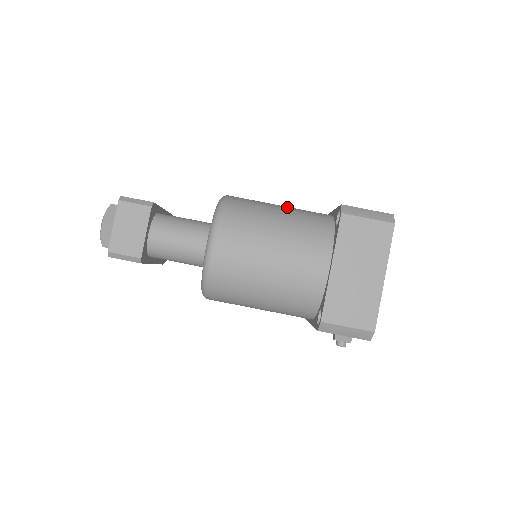
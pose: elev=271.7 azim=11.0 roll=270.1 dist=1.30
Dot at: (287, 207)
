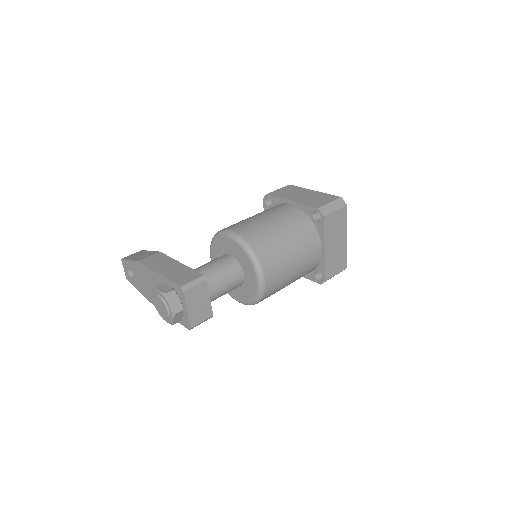
Dot at: (275, 219)
